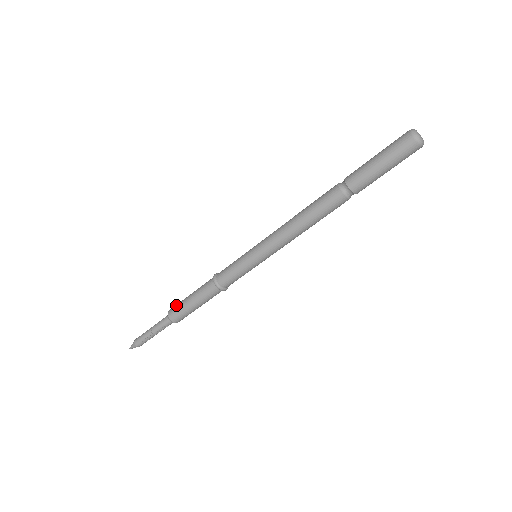
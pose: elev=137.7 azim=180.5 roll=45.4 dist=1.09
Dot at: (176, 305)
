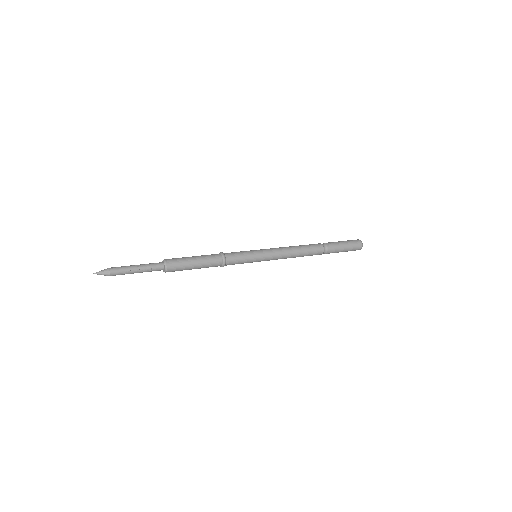
Dot at: (175, 258)
